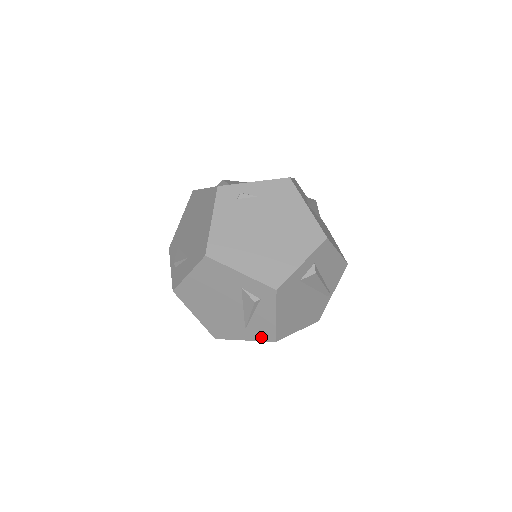
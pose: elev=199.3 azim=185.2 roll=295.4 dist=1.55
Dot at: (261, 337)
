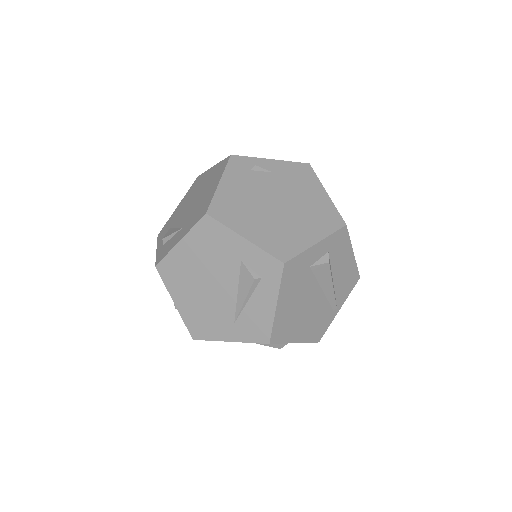
Dot at: (252, 336)
